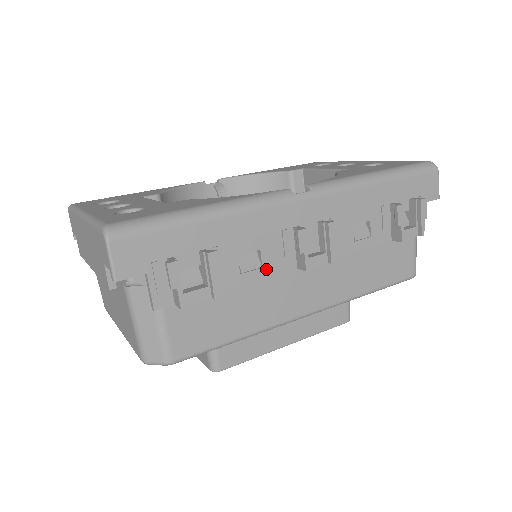
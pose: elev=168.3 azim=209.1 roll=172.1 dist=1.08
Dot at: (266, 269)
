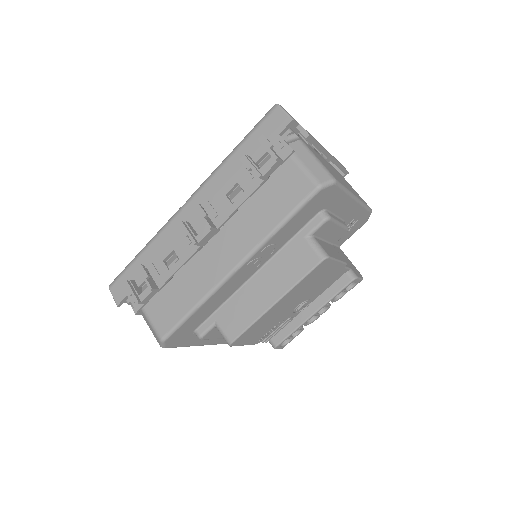
Dot at: (182, 258)
